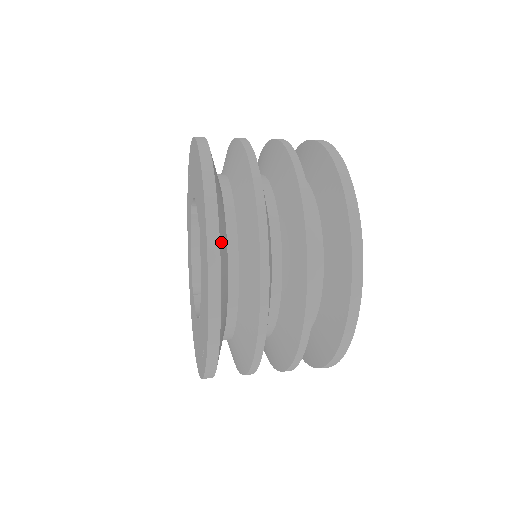
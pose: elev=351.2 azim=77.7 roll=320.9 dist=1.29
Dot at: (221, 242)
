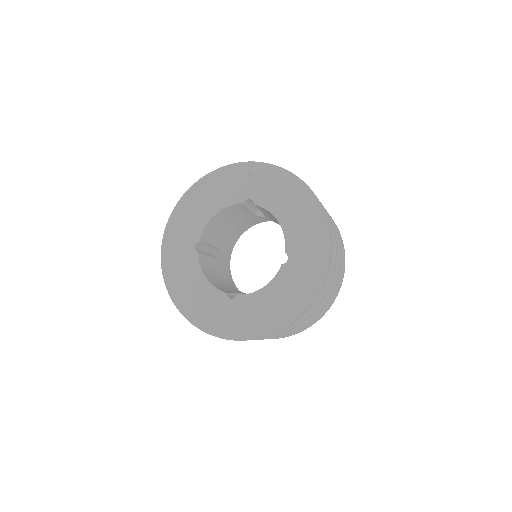
Dot at: occluded
